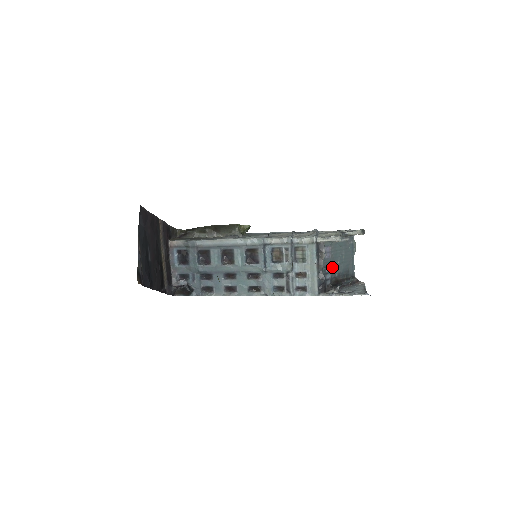
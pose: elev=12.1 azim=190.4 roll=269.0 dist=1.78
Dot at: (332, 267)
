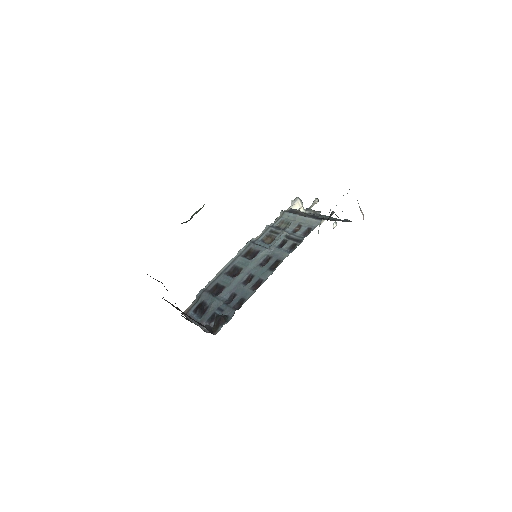
Dot at: occluded
